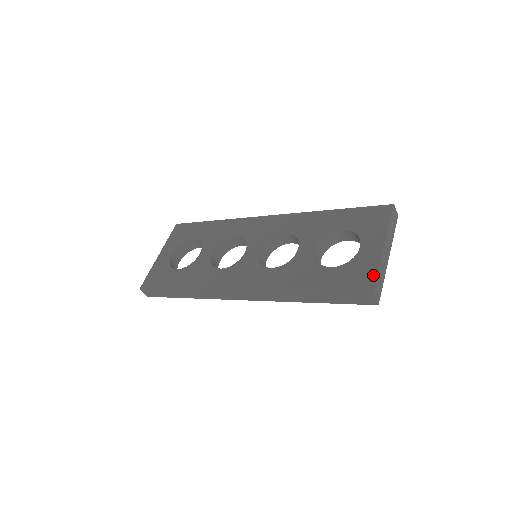
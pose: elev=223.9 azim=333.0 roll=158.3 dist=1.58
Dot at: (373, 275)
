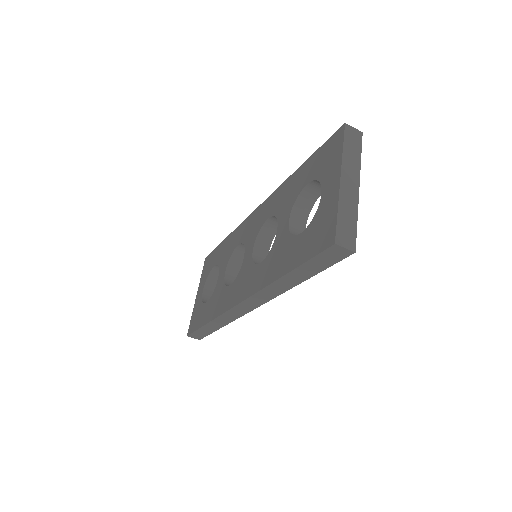
Dot at: (333, 220)
